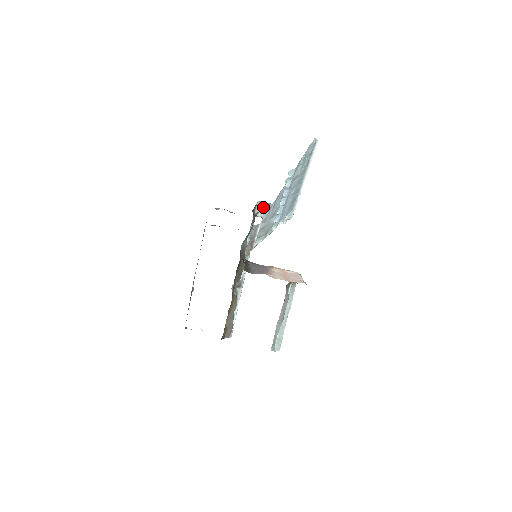
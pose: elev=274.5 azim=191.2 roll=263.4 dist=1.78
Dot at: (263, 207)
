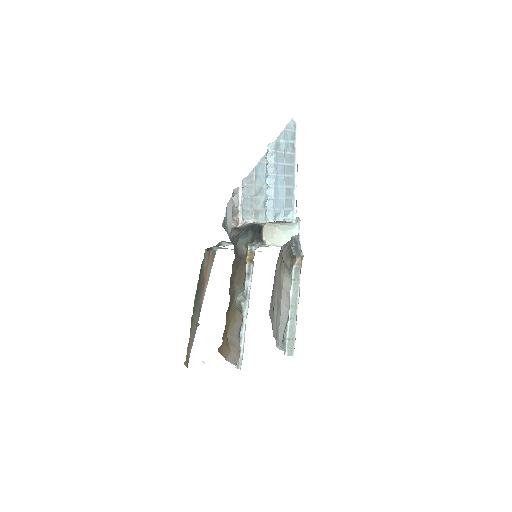
Dot at: (270, 231)
